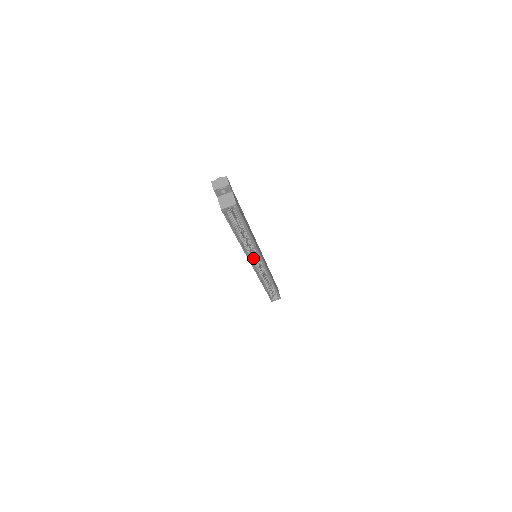
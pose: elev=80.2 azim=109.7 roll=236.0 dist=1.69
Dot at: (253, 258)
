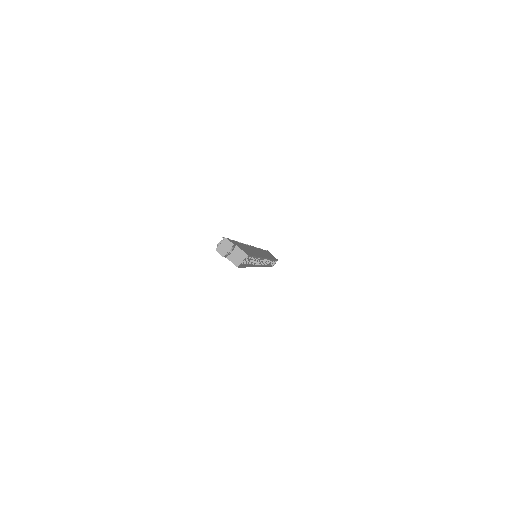
Dot at: (258, 262)
